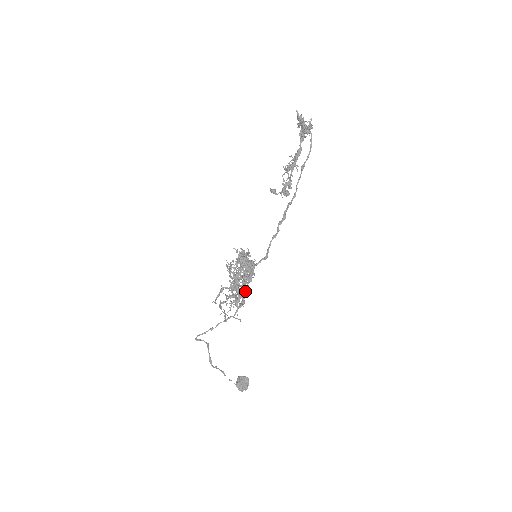
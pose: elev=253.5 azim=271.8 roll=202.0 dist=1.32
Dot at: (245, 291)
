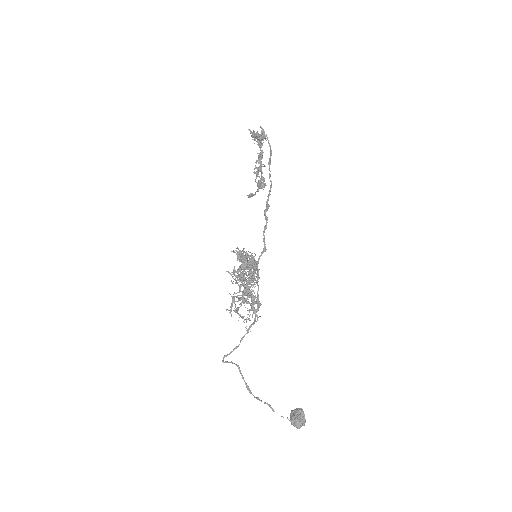
Dot at: (257, 291)
